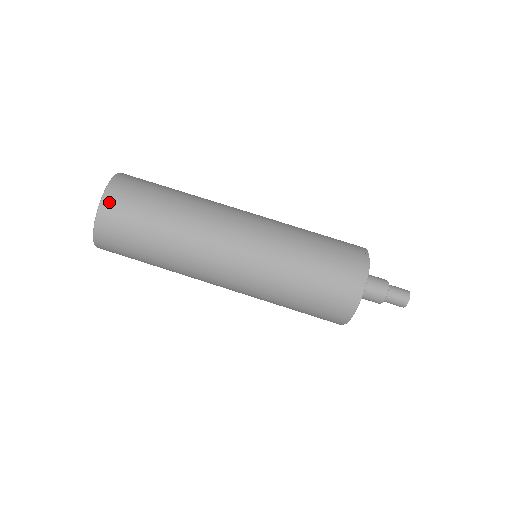
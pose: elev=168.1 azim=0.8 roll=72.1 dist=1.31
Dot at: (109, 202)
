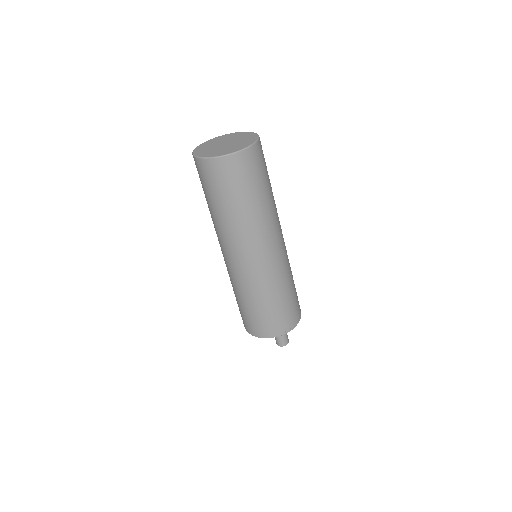
Dot at: (234, 160)
